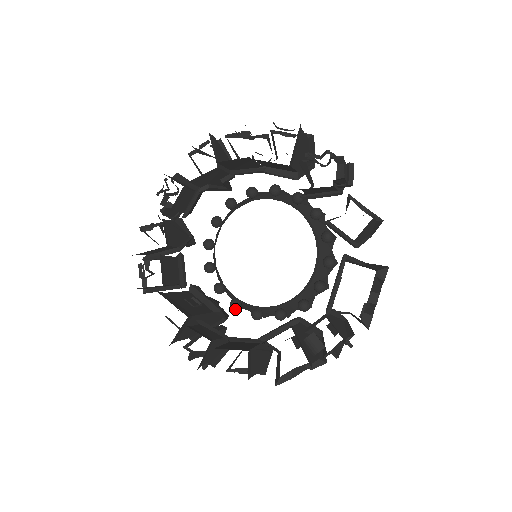
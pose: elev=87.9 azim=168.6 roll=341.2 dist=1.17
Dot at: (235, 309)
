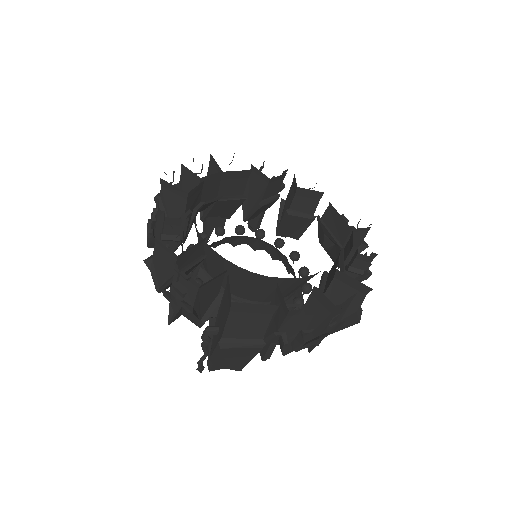
Dot at: occluded
